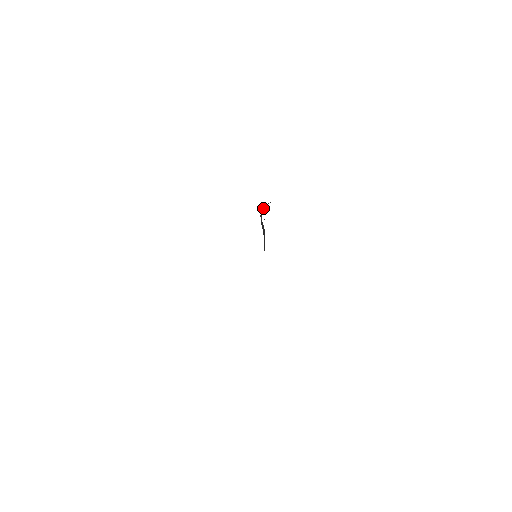
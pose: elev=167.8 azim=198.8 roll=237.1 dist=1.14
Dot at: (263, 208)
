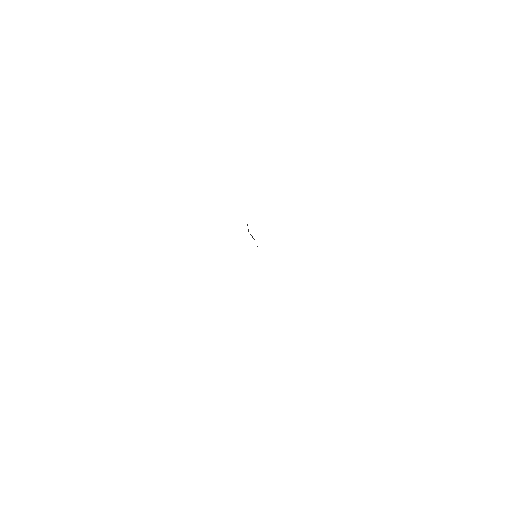
Dot at: occluded
